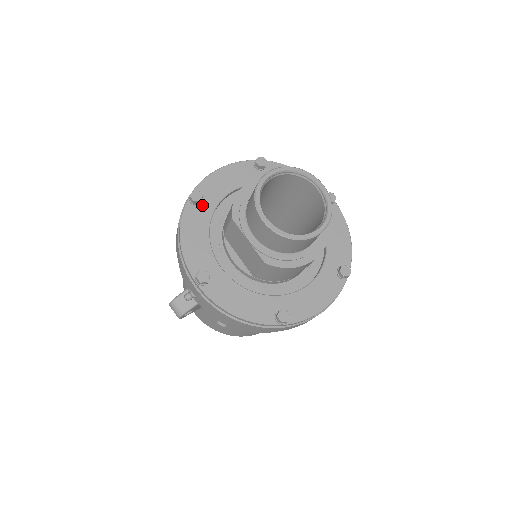
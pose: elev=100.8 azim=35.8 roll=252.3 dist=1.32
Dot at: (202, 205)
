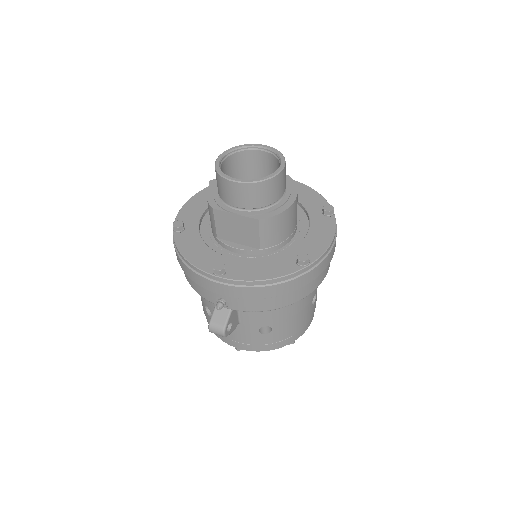
Dot at: (187, 230)
